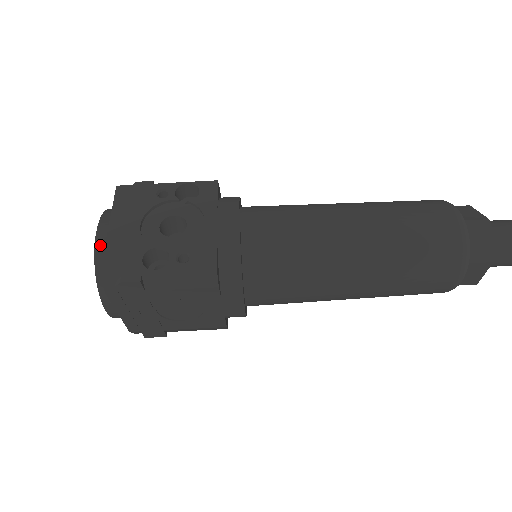
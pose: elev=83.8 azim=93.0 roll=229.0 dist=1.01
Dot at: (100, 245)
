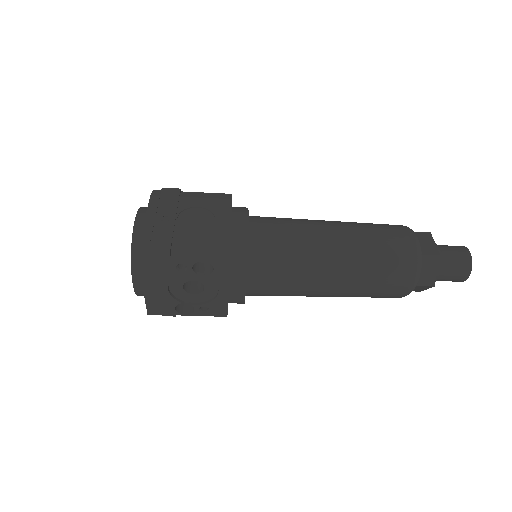
Dot at: (139, 293)
